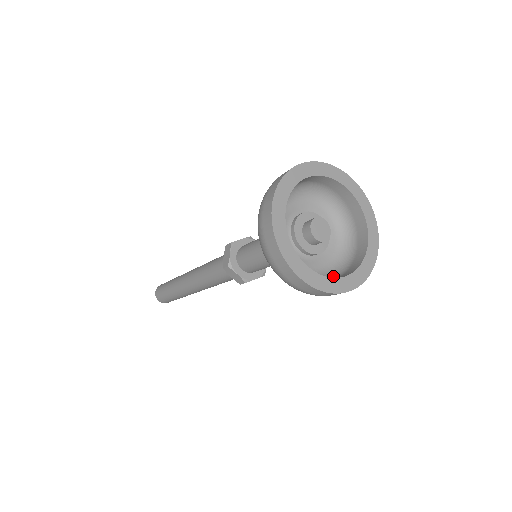
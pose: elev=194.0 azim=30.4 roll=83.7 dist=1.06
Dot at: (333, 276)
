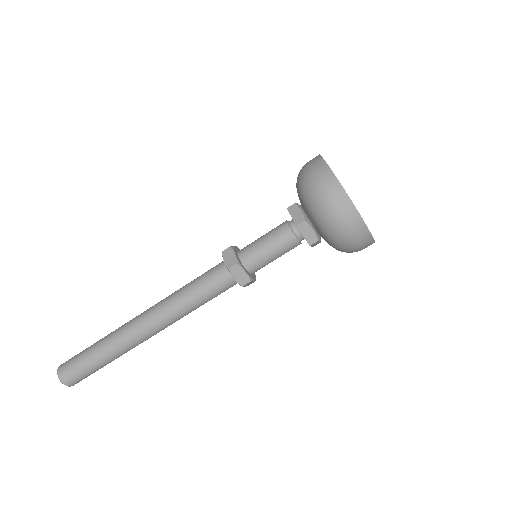
Dot at: occluded
